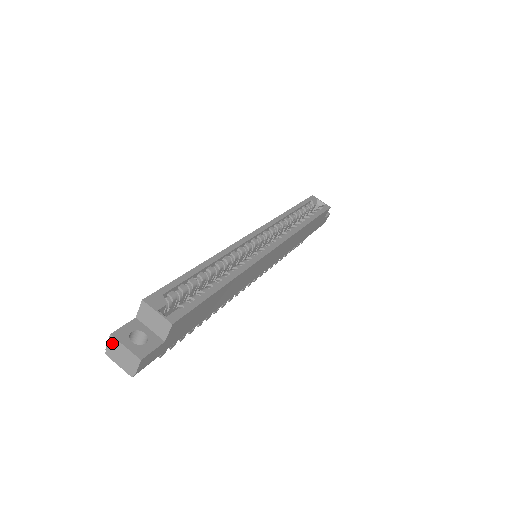
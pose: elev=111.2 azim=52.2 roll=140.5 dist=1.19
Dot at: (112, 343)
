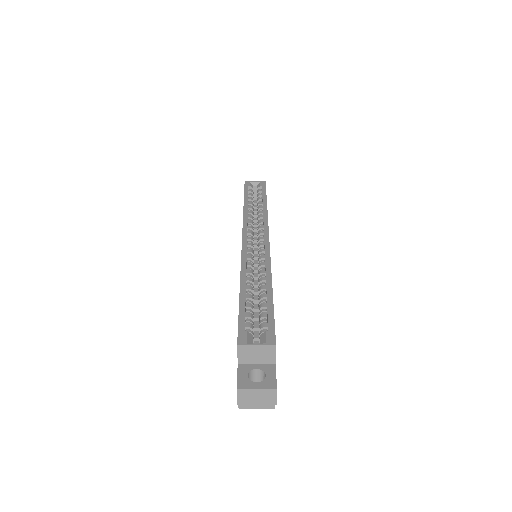
Dot at: (242, 395)
